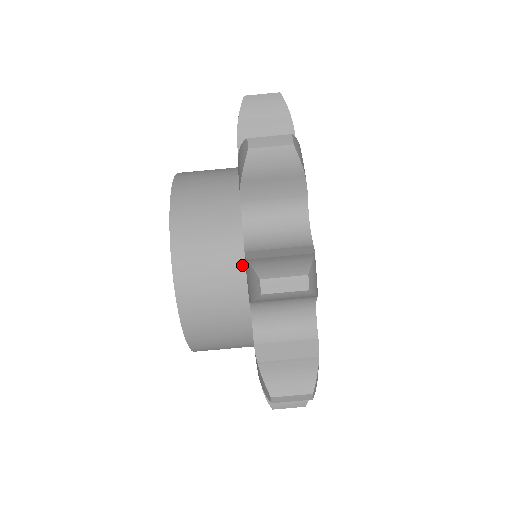
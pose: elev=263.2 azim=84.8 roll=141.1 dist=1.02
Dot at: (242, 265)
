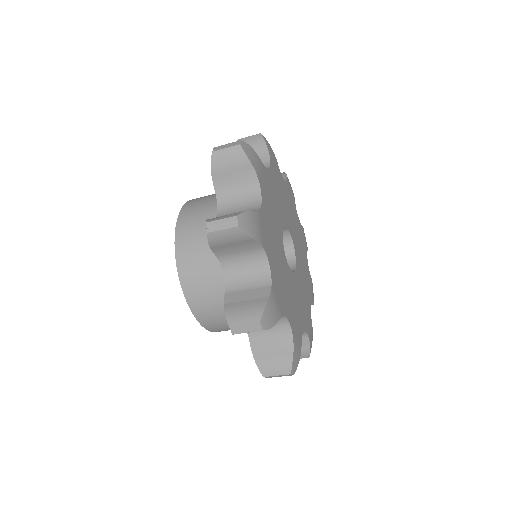
Dot at: occluded
